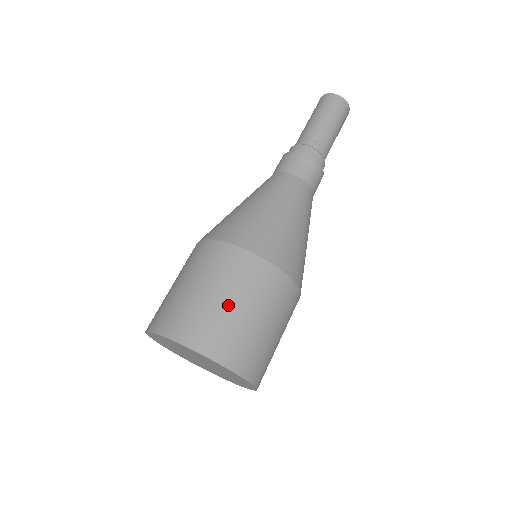
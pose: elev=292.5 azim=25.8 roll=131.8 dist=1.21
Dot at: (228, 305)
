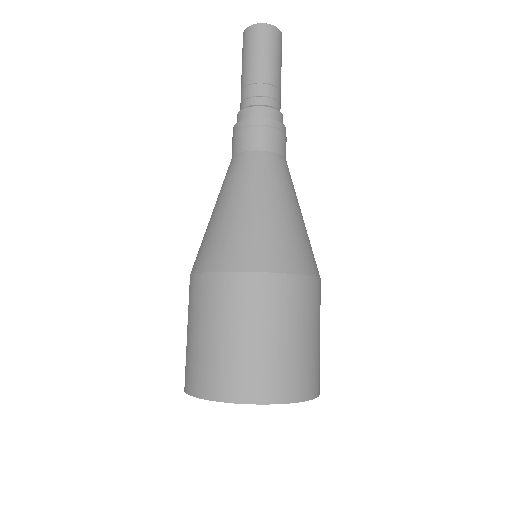
Dot at: (304, 341)
